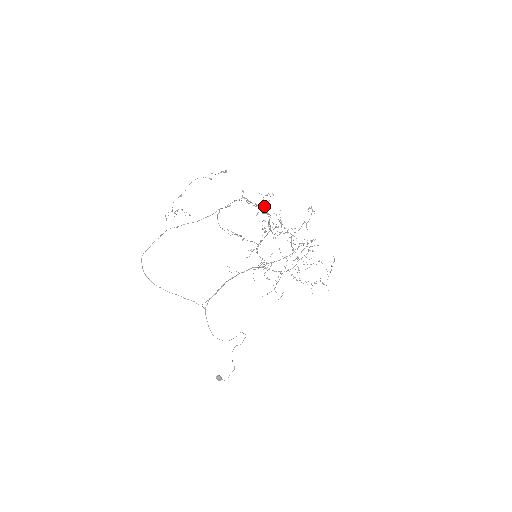
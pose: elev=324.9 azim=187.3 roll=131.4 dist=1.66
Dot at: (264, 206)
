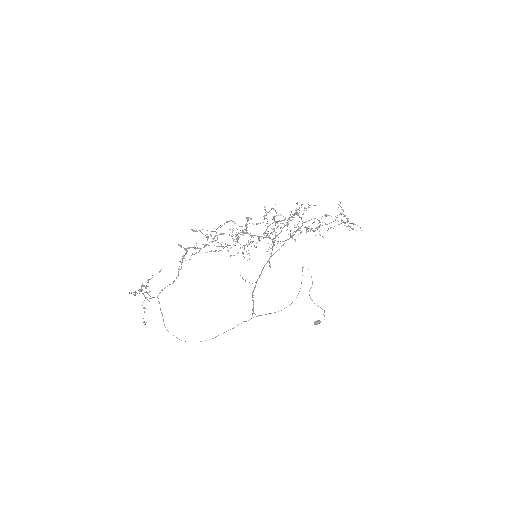
Dot at: (216, 246)
